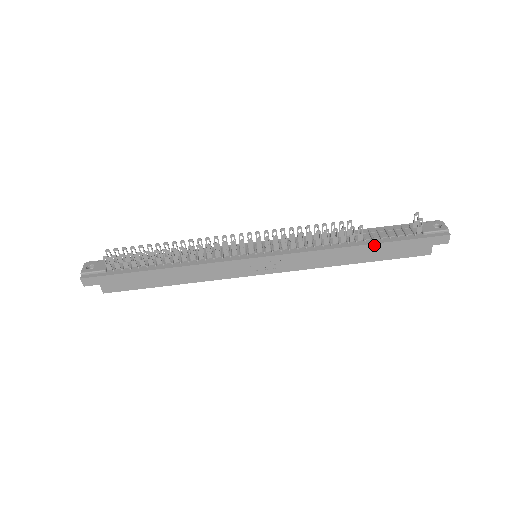
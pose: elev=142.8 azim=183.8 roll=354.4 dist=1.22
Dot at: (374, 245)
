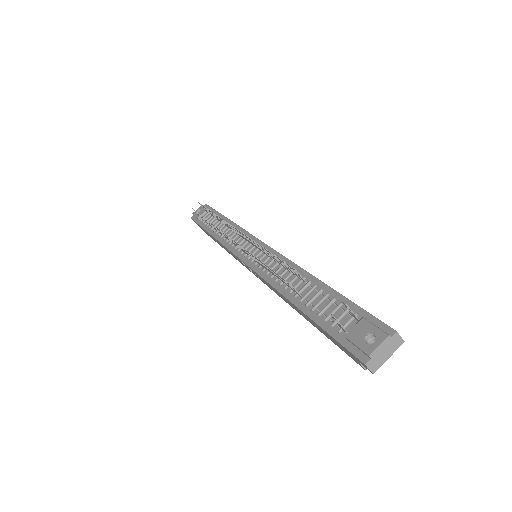
Dot at: (303, 312)
